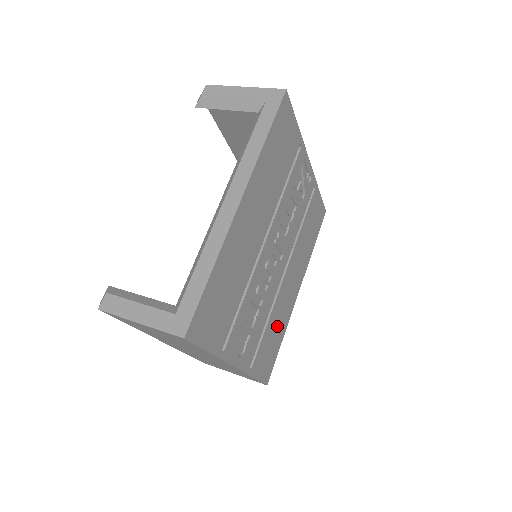
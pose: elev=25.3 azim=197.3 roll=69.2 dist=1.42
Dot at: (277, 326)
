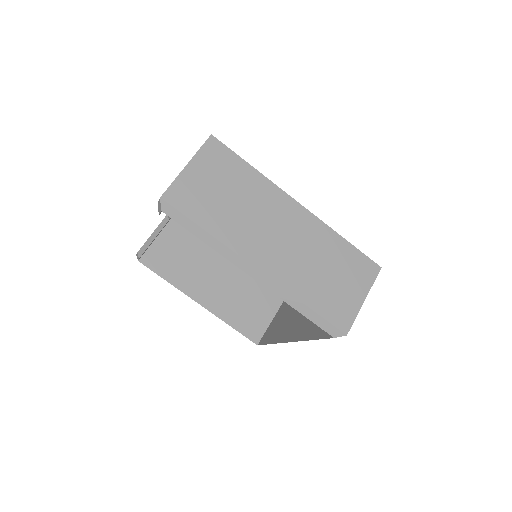
Dot at: occluded
